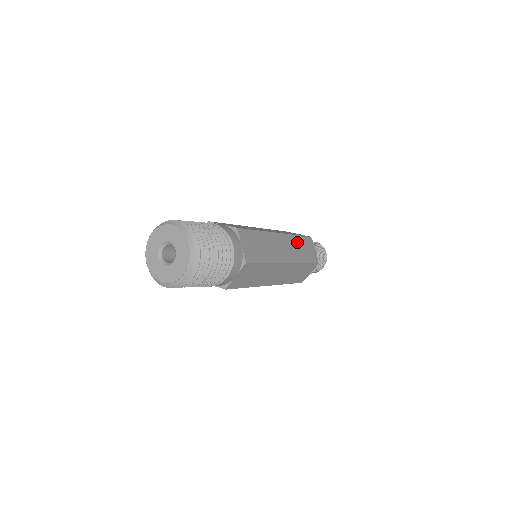
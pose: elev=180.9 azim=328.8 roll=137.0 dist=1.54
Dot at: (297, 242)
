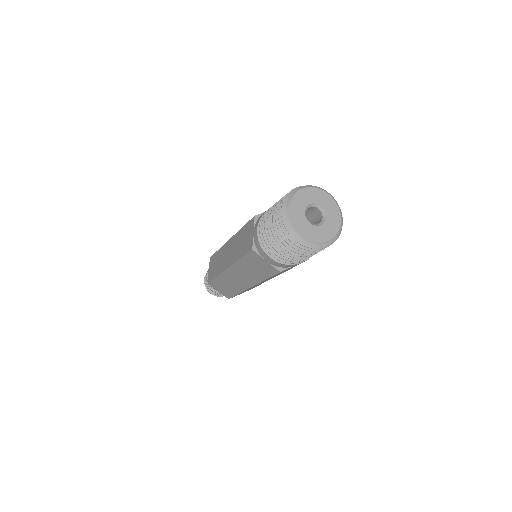
Dot at: occluded
